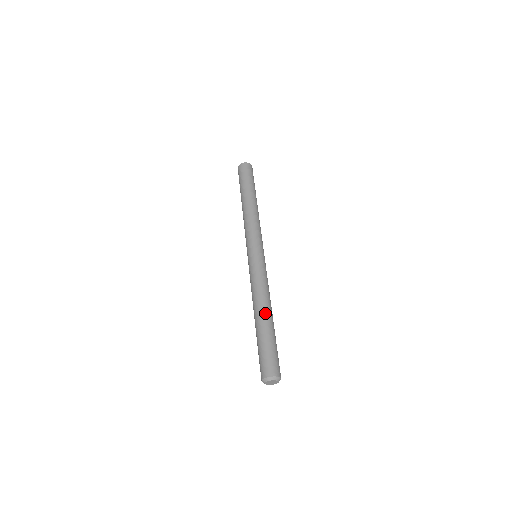
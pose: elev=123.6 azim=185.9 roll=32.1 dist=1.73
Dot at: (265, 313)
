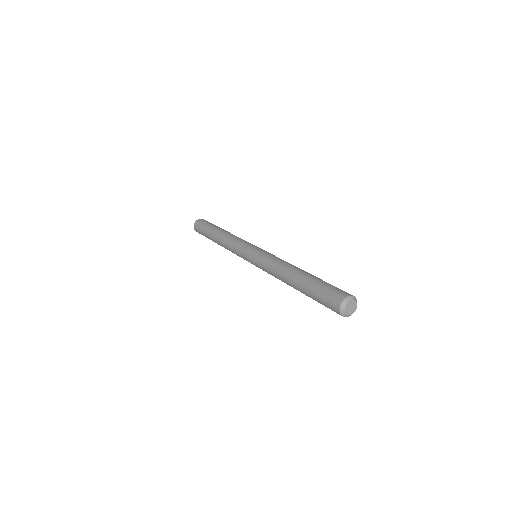
Dot at: (302, 270)
